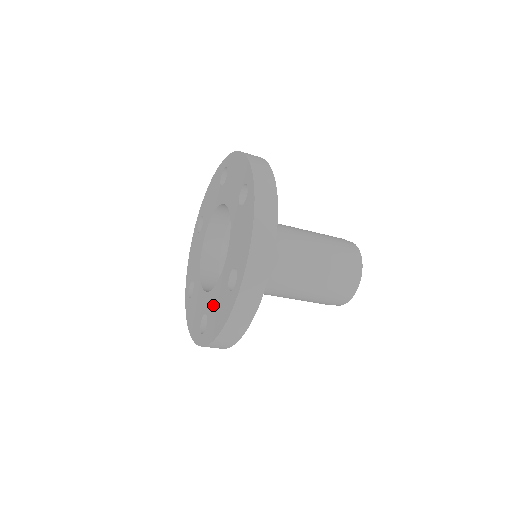
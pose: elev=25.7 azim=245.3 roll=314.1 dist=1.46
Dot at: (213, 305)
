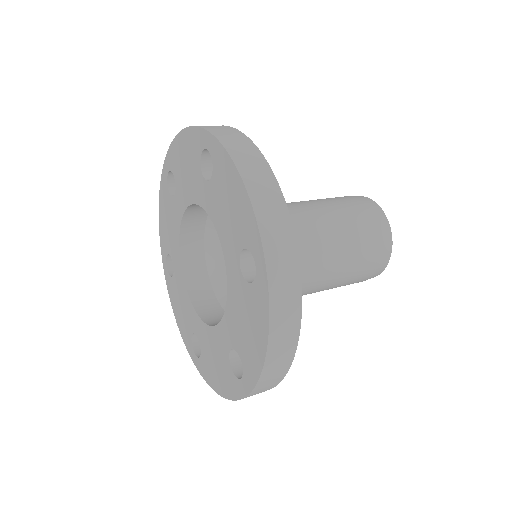
Dot at: (208, 347)
